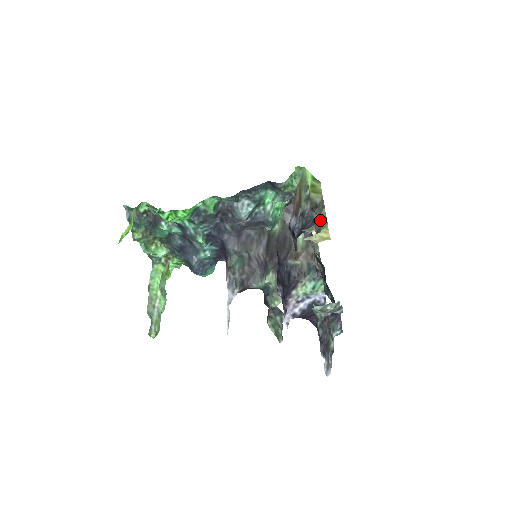
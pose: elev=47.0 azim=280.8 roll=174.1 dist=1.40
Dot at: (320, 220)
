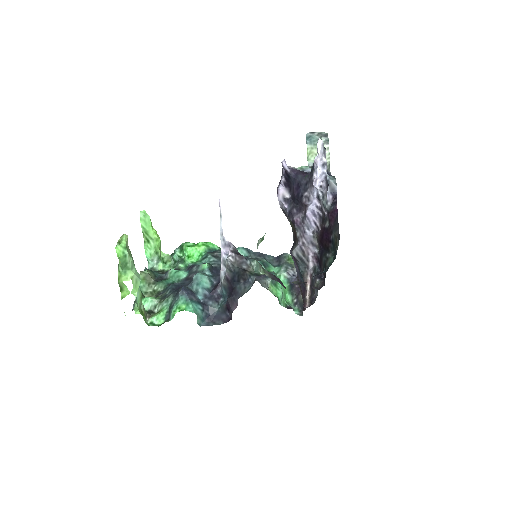
Dot at: occluded
